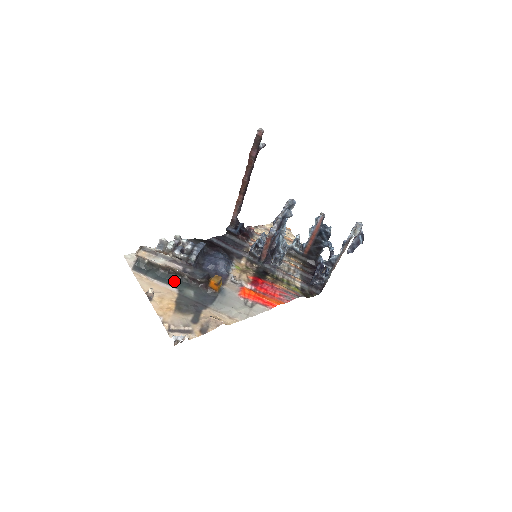
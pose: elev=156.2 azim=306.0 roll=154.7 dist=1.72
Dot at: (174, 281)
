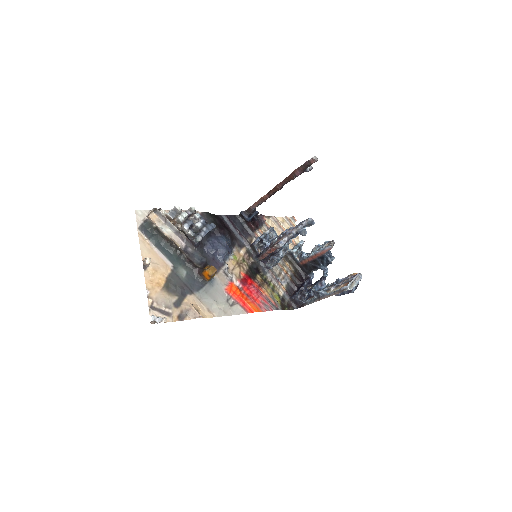
Dot at: (173, 255)
